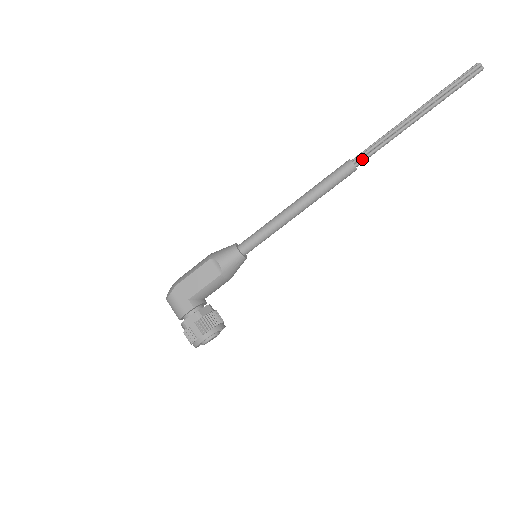
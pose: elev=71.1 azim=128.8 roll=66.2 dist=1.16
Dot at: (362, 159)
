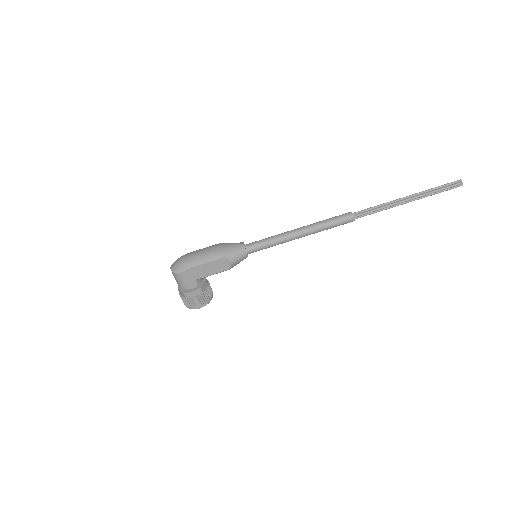
Dot at: (361, 216)
